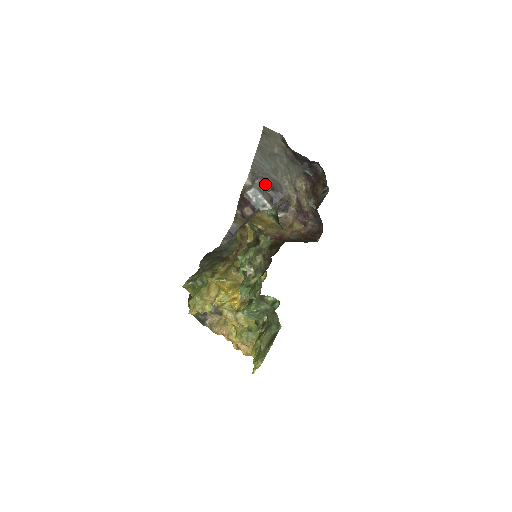
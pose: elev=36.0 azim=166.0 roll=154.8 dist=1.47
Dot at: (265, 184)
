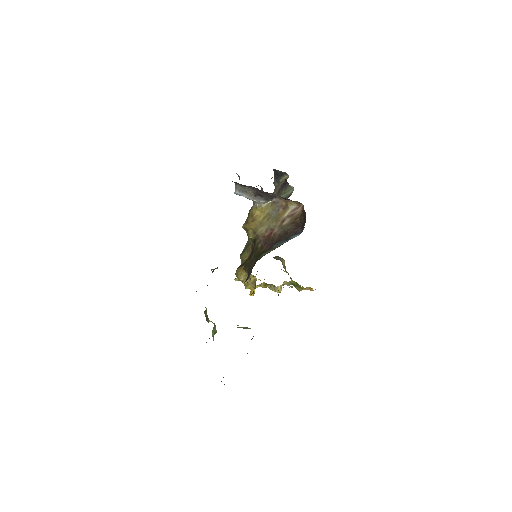
Dot at: (242, 185)
